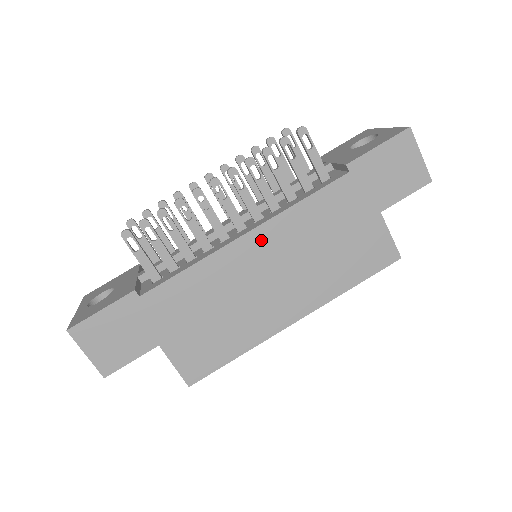
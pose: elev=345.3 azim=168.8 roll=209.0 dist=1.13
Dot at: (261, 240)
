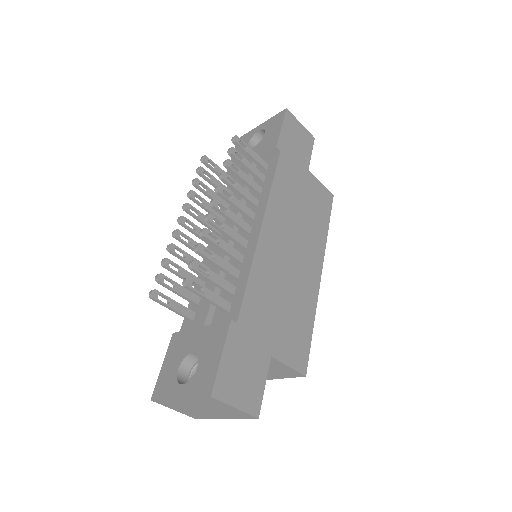
Dot at: (271, 226)
